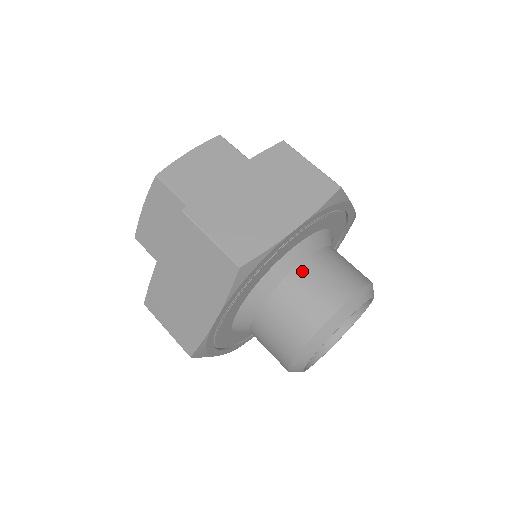
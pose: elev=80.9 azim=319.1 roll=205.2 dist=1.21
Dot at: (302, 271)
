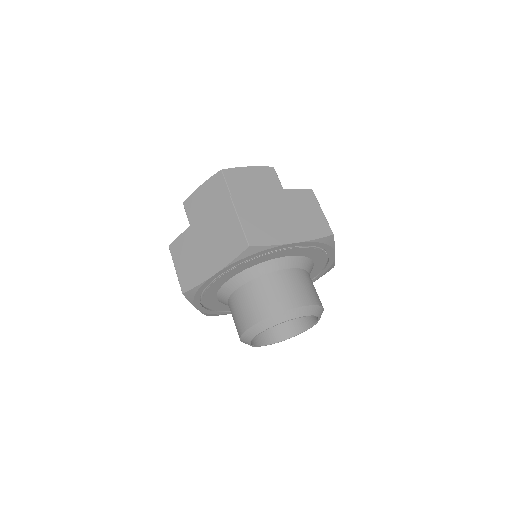
Dot at: (283, 274)
